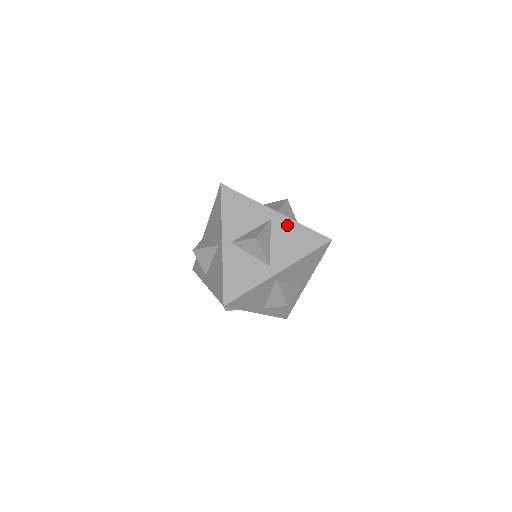
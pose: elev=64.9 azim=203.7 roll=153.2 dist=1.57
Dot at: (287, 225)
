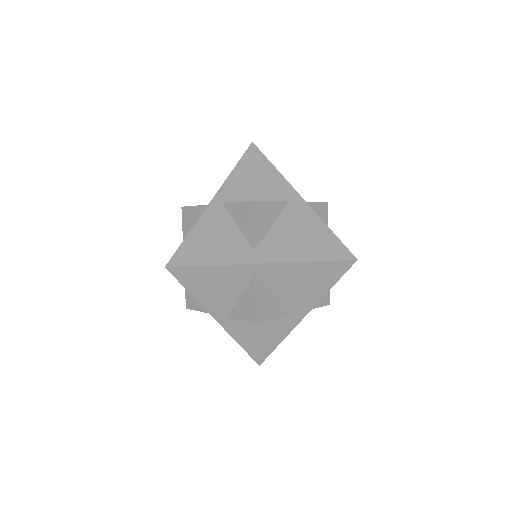
Dot at: (306, 216)
